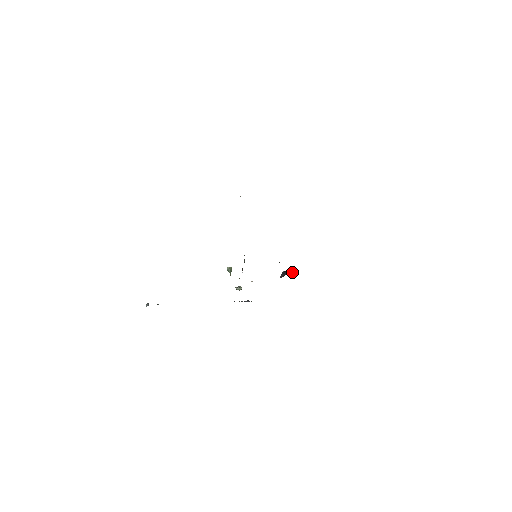
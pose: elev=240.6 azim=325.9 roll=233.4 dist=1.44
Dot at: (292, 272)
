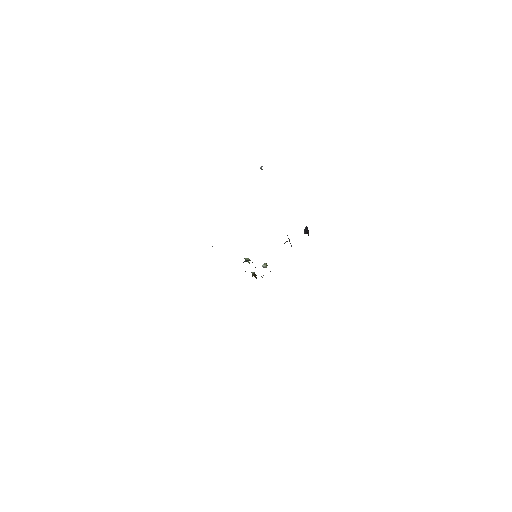
Dot at: occluded
